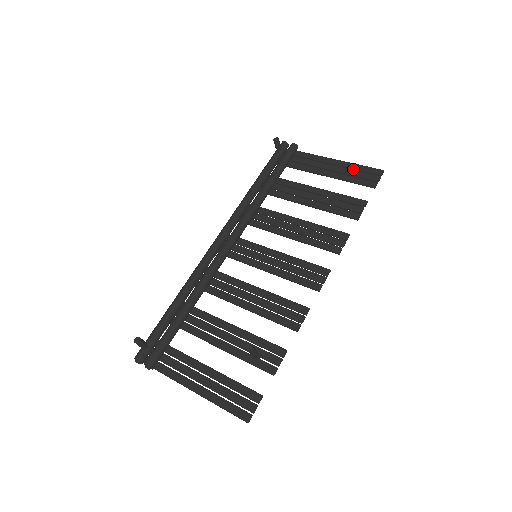
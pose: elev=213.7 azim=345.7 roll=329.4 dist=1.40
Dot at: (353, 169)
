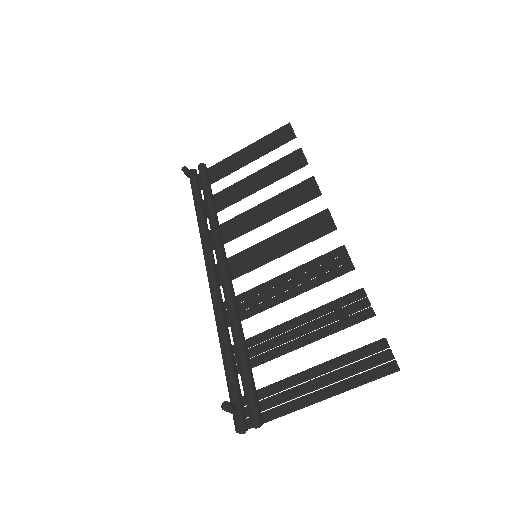
Dot at: (265, 142)
